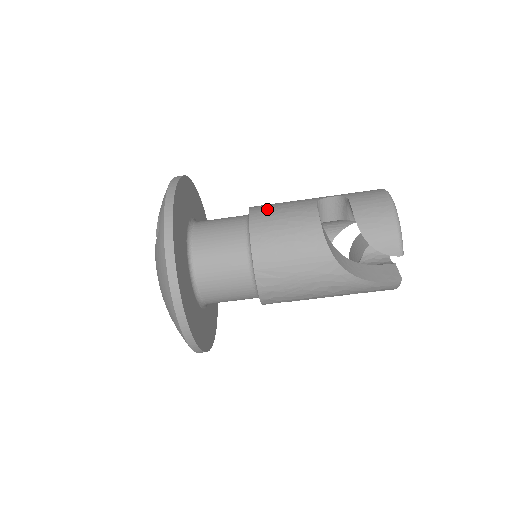
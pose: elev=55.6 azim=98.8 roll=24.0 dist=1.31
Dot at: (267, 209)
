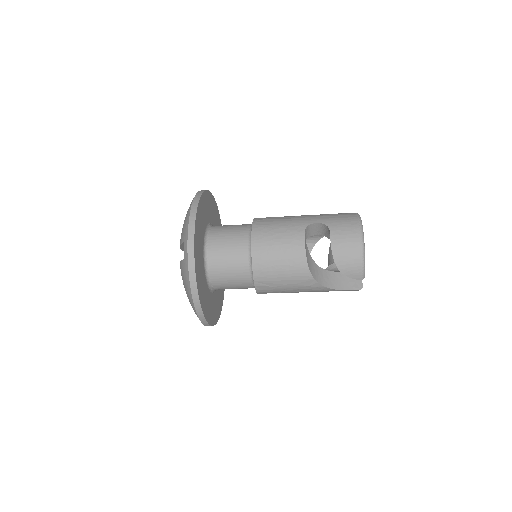
Dot at: (266, 232)
